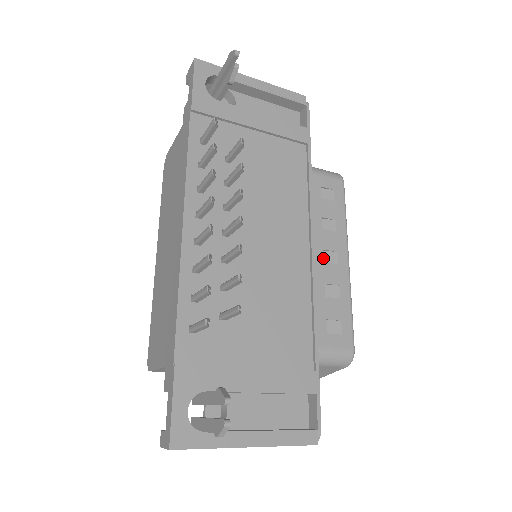
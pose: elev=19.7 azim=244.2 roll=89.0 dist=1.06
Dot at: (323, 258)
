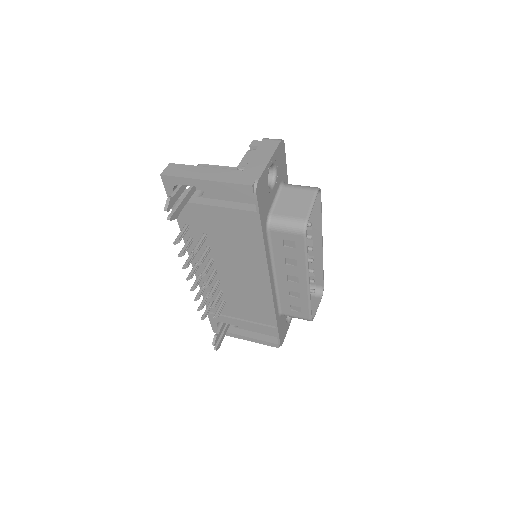
Dot at: (287, 279)
